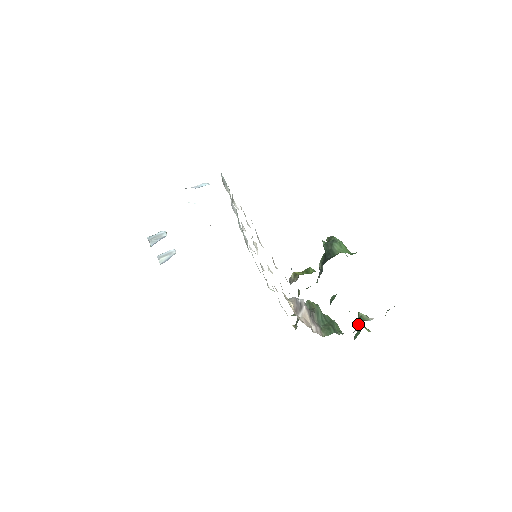
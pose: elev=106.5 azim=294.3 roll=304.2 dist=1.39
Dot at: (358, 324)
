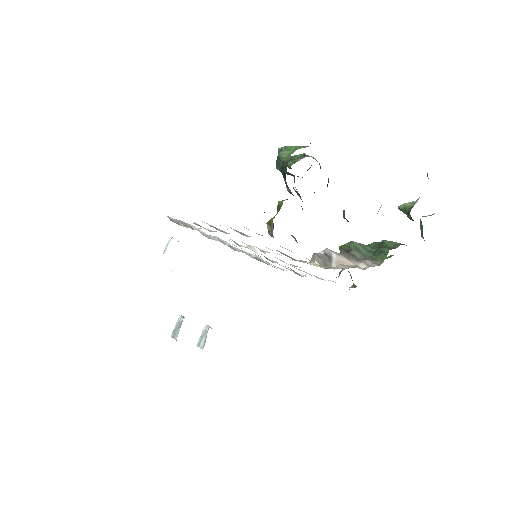
Dot at: occluded
